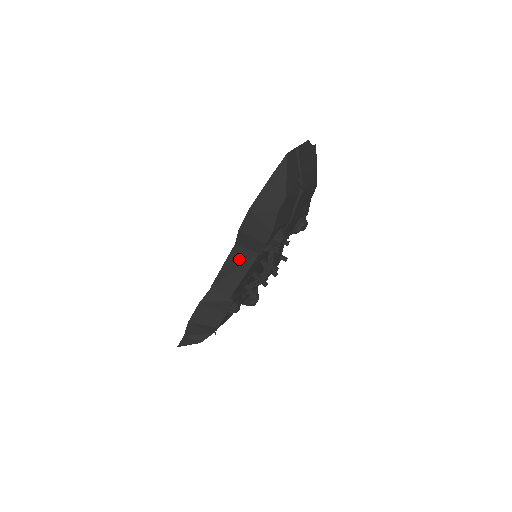
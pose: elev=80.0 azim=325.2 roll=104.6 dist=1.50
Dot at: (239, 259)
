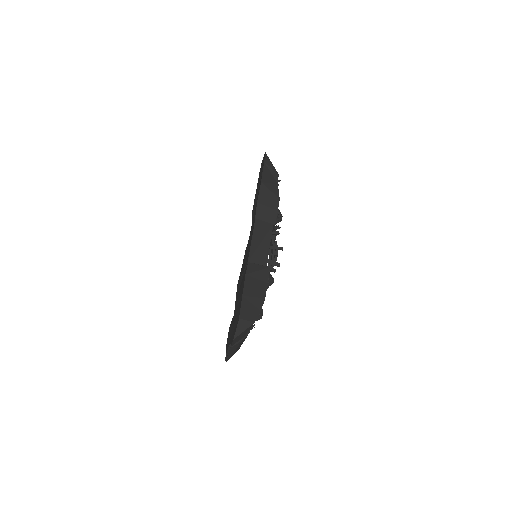
Dot at: (261, 231)
